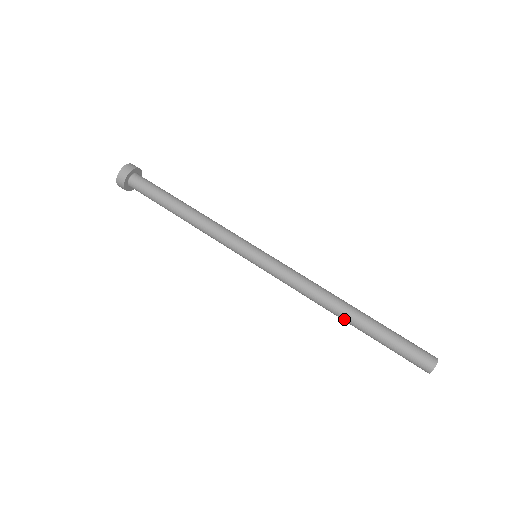
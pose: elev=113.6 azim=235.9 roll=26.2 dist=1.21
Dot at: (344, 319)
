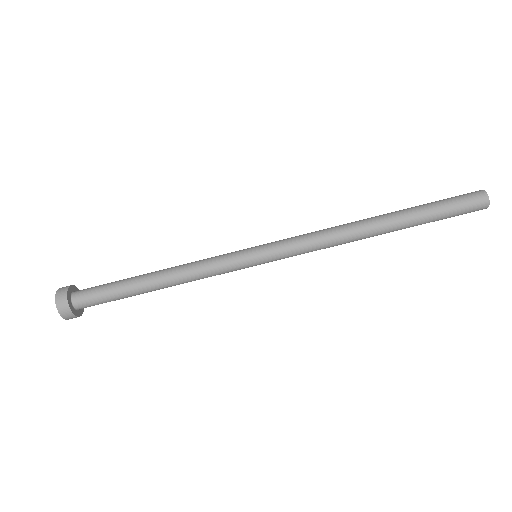
Dot at: (379, 234)
